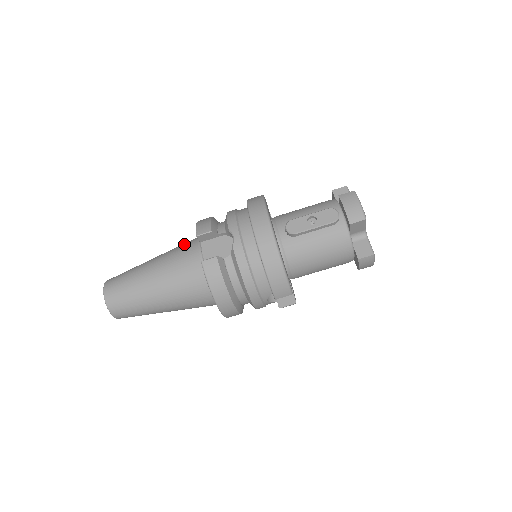
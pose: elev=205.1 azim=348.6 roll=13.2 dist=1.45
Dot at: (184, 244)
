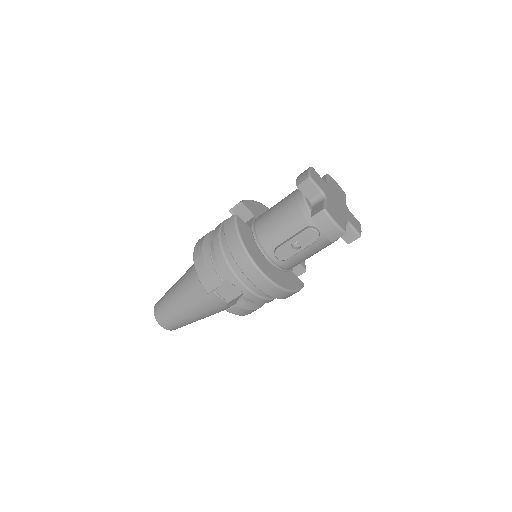
Dot at: (195, 282)
